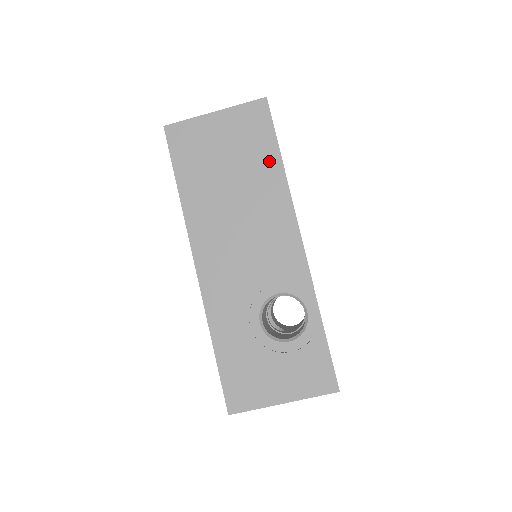
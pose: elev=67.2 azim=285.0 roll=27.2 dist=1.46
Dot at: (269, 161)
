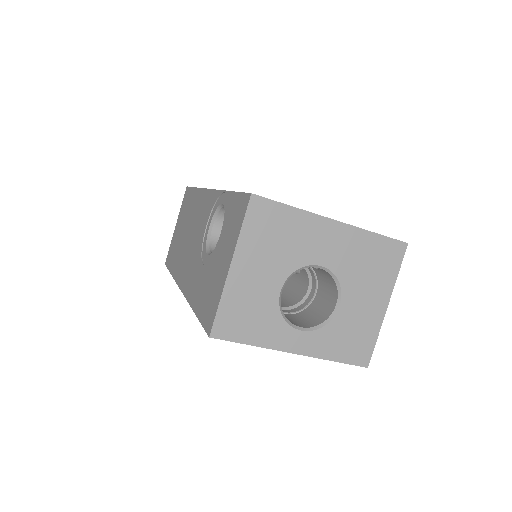
Dot at: (192, 198)
